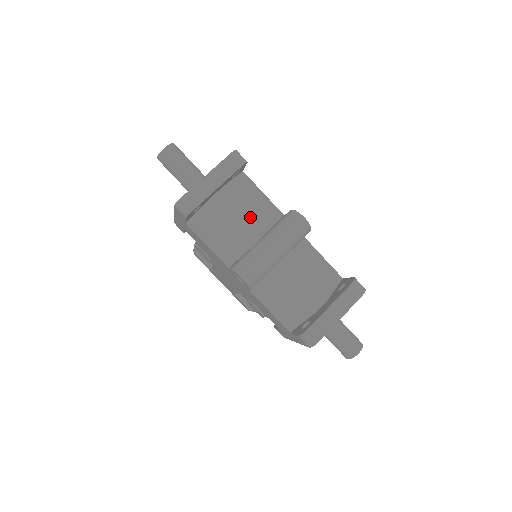
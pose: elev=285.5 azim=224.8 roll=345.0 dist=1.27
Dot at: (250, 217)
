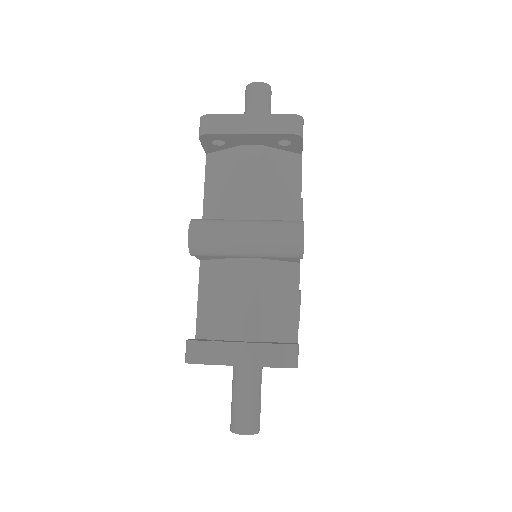
Dot at: (260, 193)
